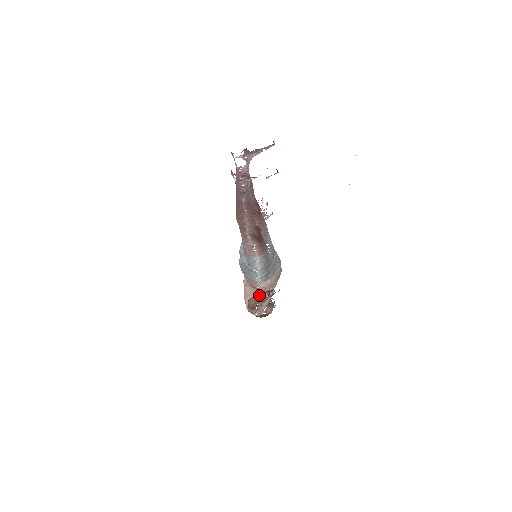
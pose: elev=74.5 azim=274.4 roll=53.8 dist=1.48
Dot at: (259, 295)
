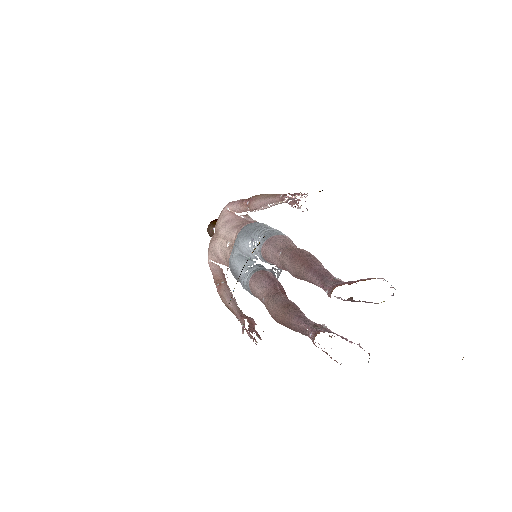
Dot at: (238, 315)
